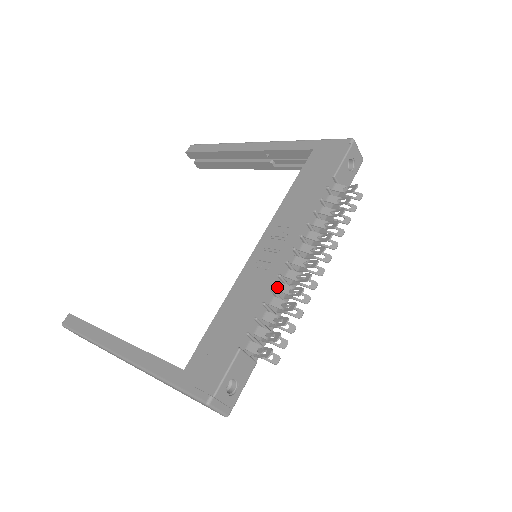
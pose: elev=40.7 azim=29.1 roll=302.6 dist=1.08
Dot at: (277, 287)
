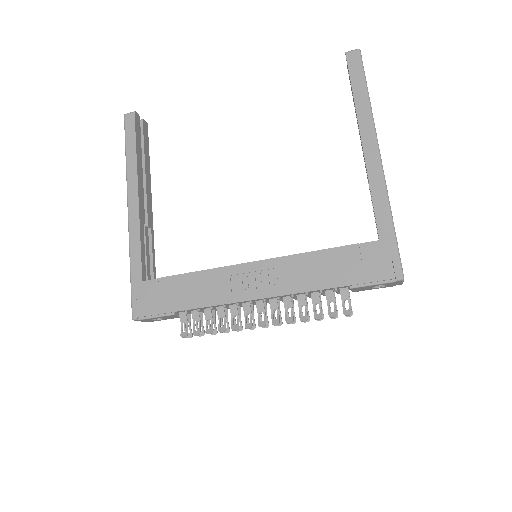
Dot at: (232, 305)
